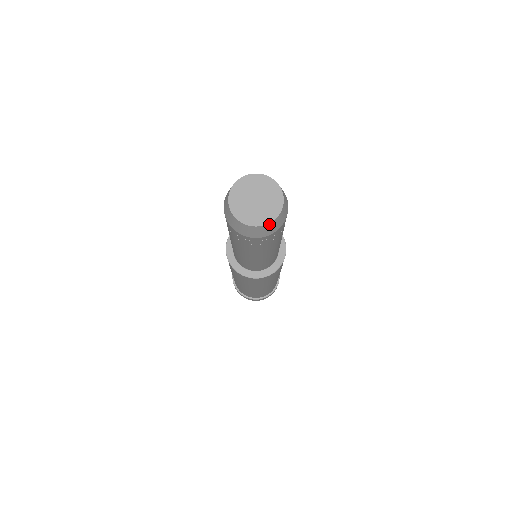
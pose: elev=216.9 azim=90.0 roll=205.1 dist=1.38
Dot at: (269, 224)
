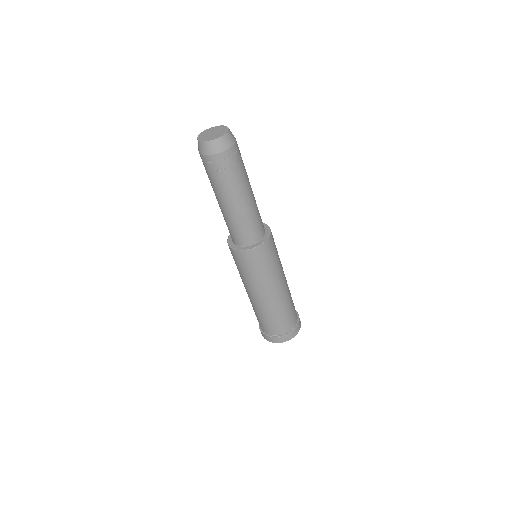
Dot at: (223, 137)
